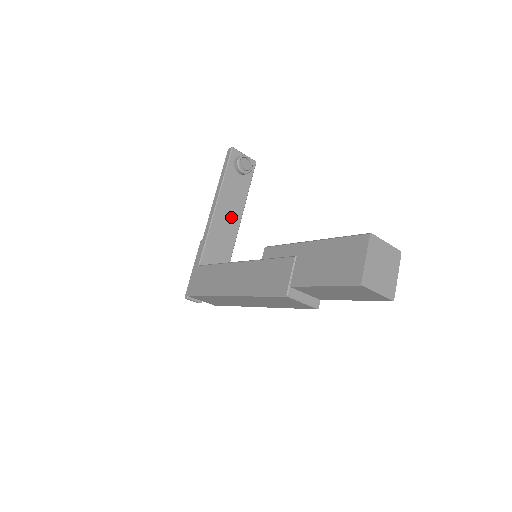
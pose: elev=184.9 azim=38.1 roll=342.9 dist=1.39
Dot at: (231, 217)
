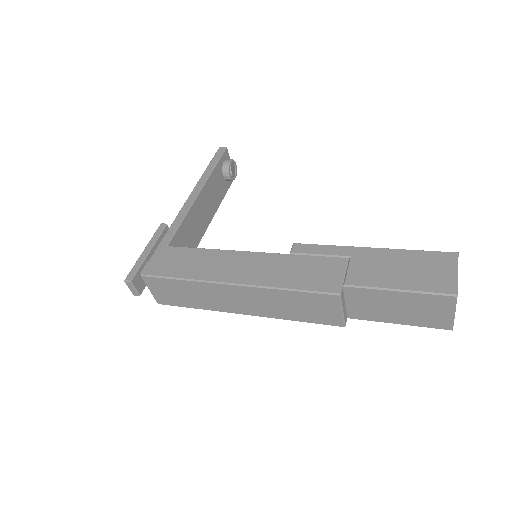
Dot at: (205, 214)
